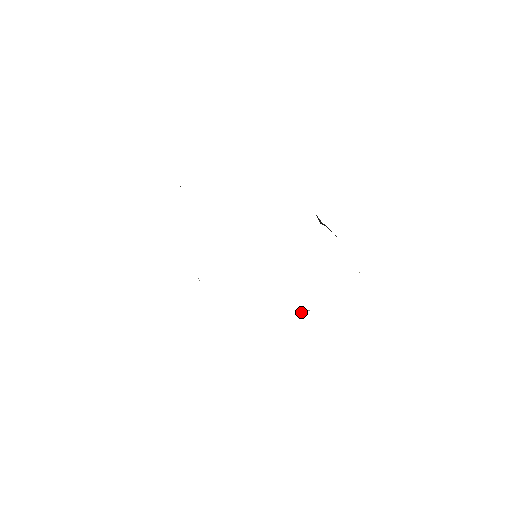
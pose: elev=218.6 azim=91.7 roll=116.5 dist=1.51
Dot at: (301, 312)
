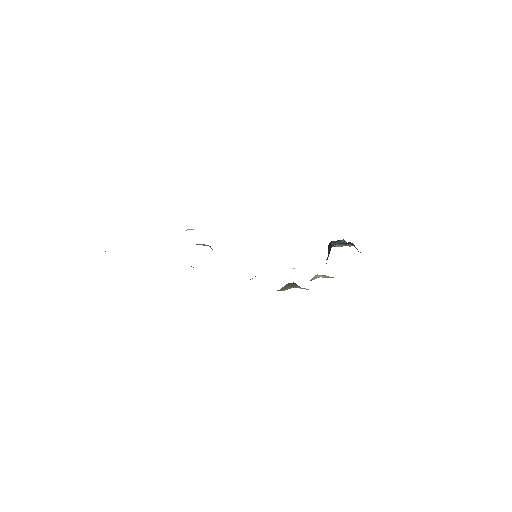
Dot at: occluded
